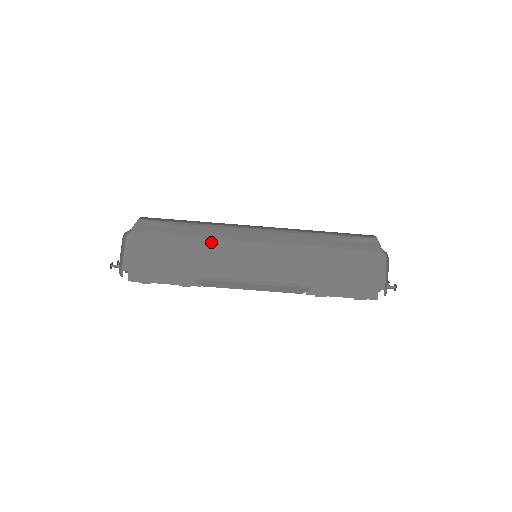
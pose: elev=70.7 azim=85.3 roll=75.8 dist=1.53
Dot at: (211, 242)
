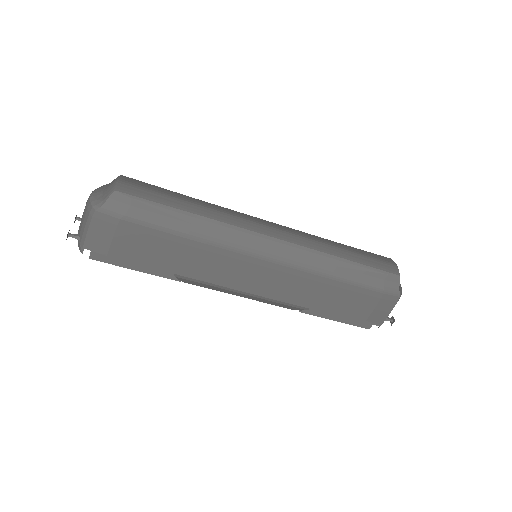
Dot at: (208, 245)
